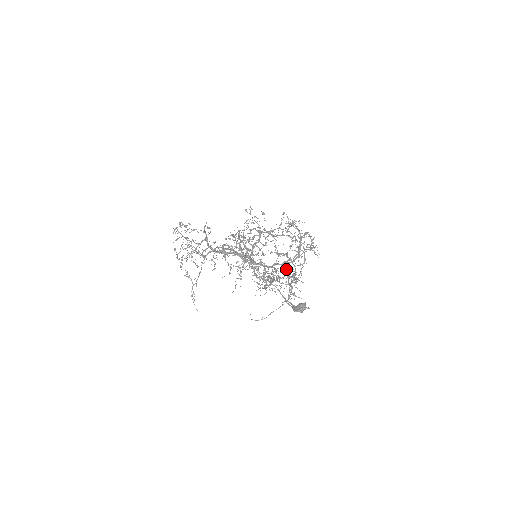
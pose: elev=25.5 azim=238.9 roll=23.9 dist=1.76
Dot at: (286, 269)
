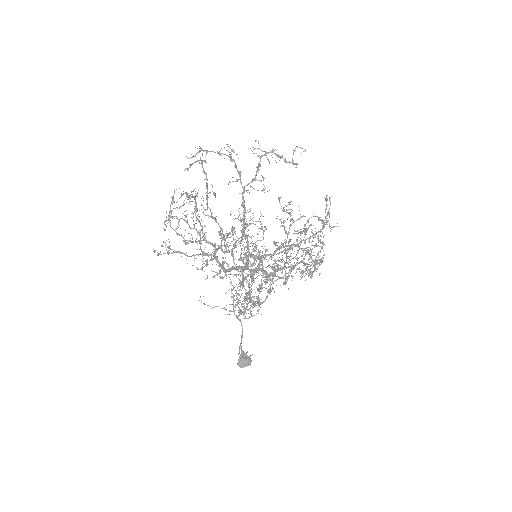
Dot at: (275, 243)
